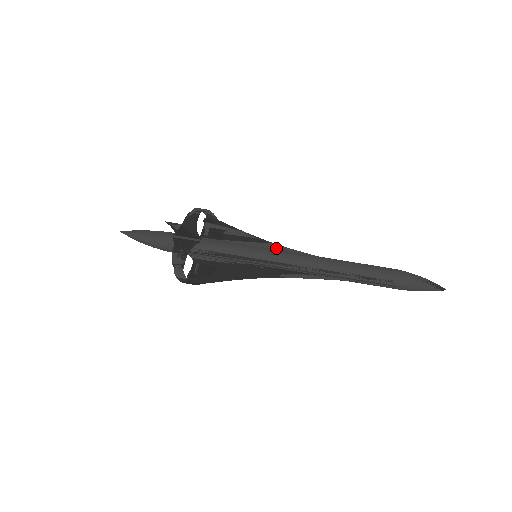
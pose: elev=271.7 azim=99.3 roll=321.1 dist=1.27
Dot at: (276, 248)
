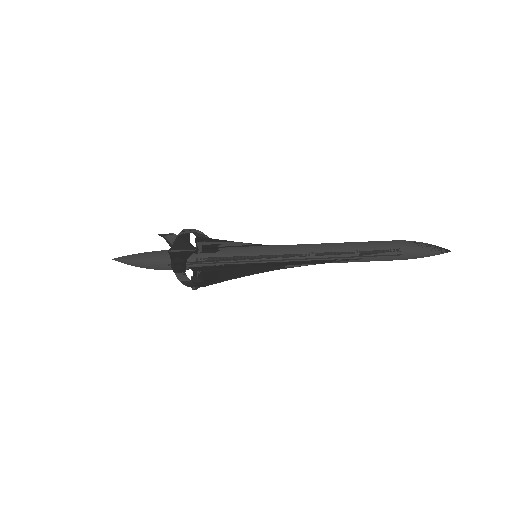
Dot at: occluded
